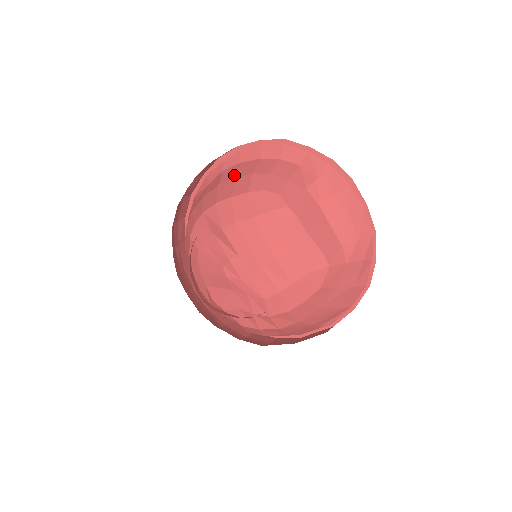
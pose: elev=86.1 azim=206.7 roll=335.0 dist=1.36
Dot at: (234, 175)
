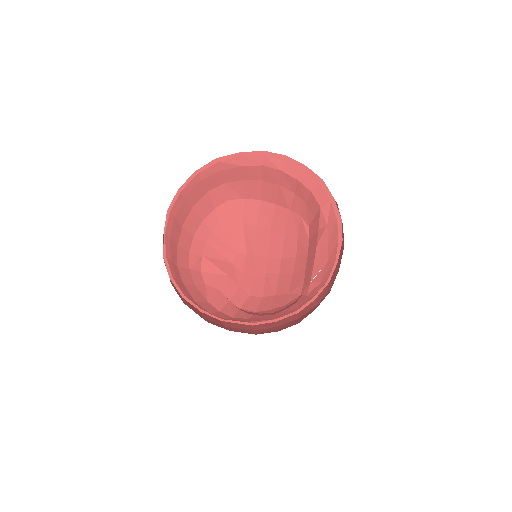
Dot at: (277, 181)
